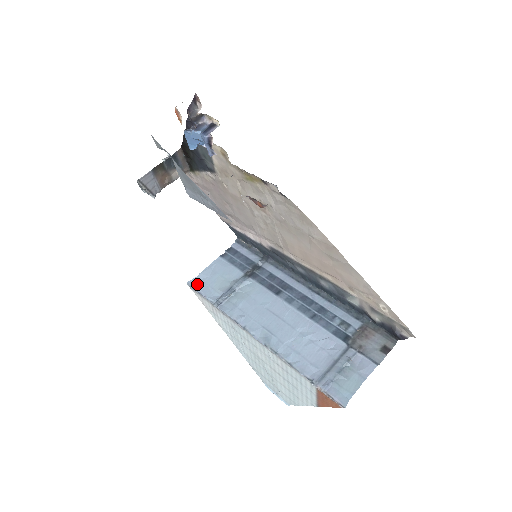
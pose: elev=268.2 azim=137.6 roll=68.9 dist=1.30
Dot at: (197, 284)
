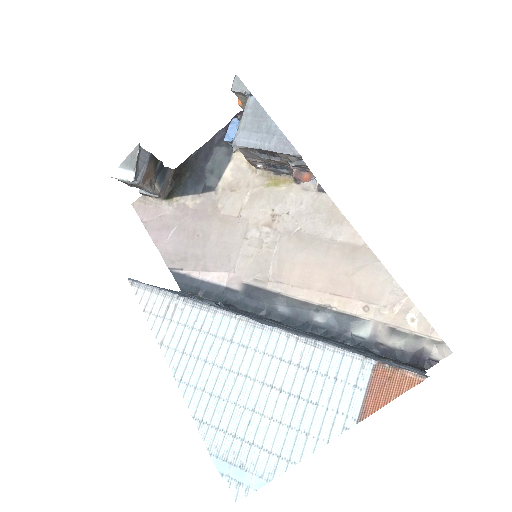
Dot at: (144, 283)
